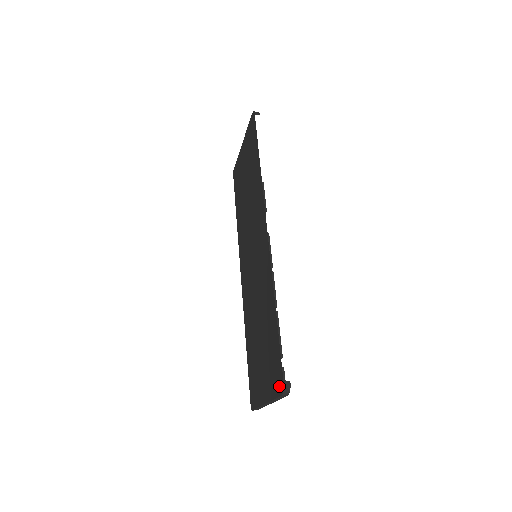
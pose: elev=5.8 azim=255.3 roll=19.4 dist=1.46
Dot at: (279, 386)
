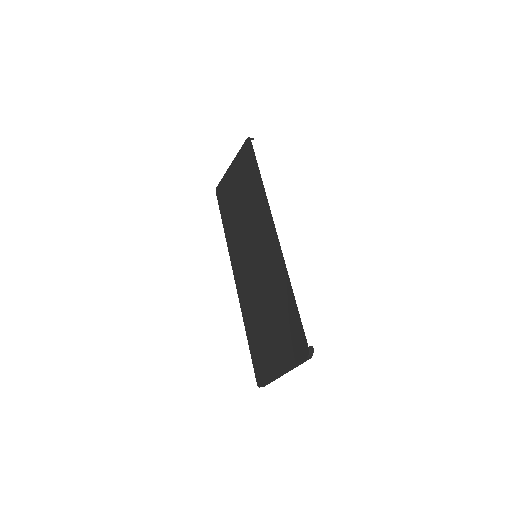
Dot at: (302, 352)
